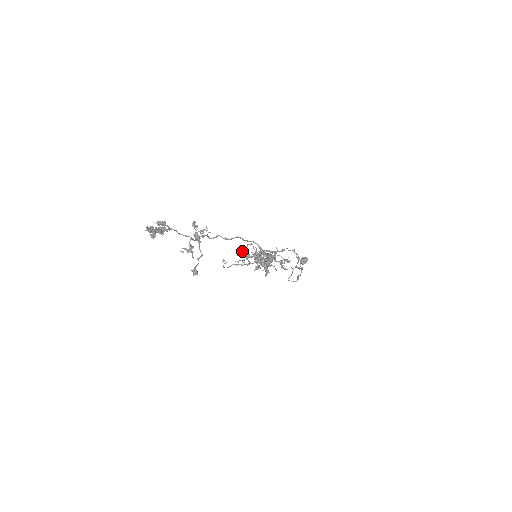
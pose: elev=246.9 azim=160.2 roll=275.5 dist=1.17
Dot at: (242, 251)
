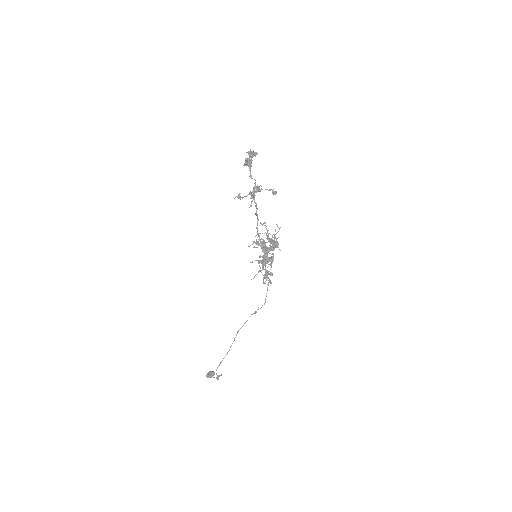
Dot at: occluded
